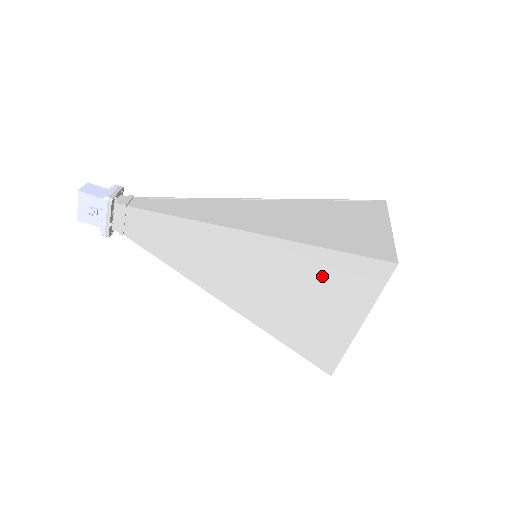
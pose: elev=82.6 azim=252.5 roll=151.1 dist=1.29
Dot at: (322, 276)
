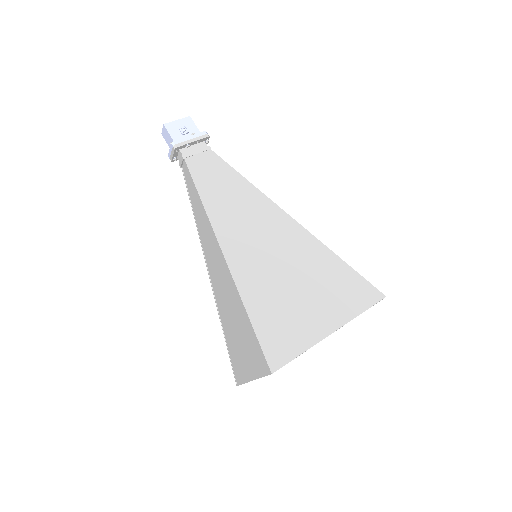
Dot at: (326, 275)
